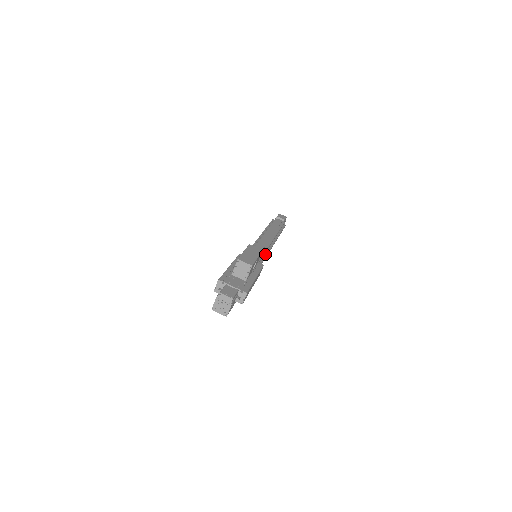
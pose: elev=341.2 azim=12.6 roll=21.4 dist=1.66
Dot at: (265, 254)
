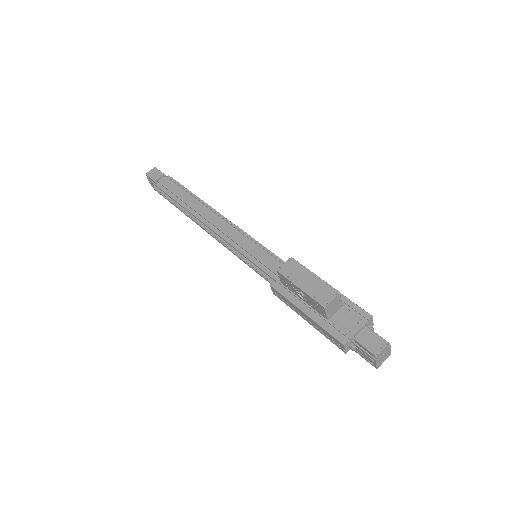
Dot at: (253, 242)
